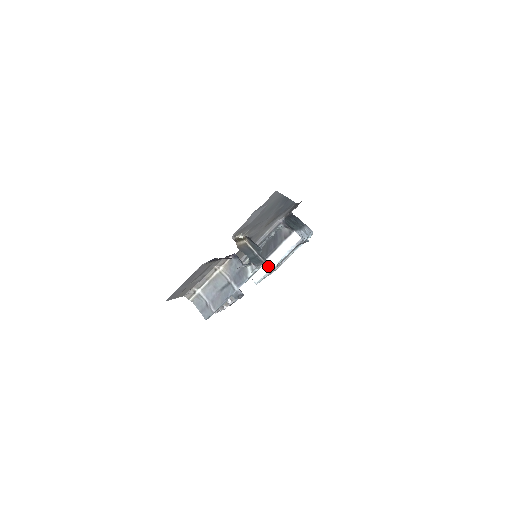
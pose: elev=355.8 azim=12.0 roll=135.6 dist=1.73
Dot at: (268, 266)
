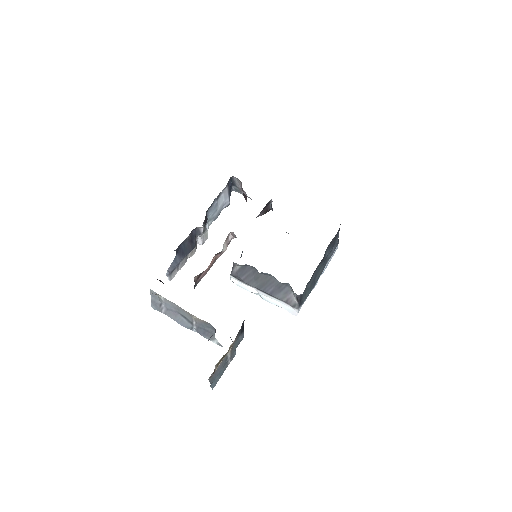
Dot at: (252, 290)
